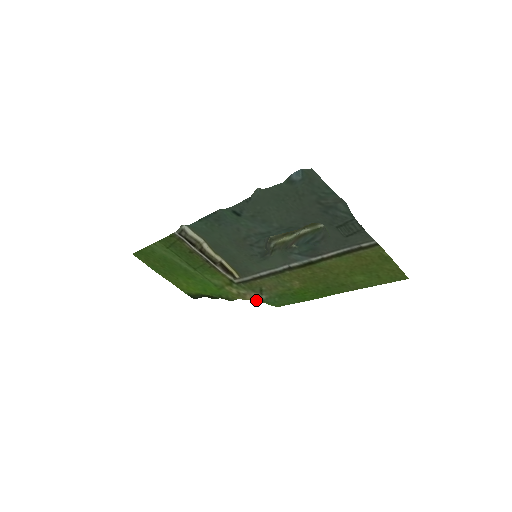
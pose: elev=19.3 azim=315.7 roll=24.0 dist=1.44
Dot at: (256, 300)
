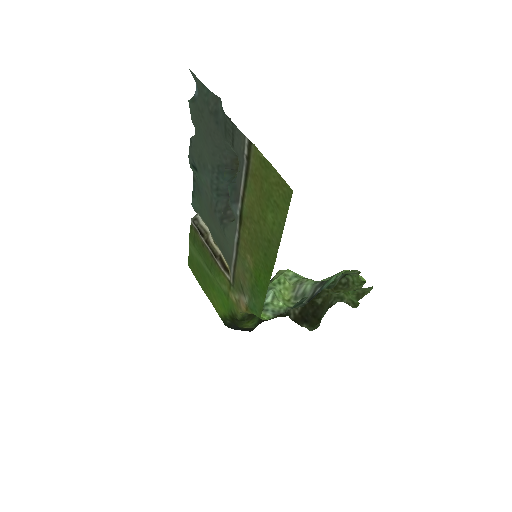
Dot at: (248, 310)
